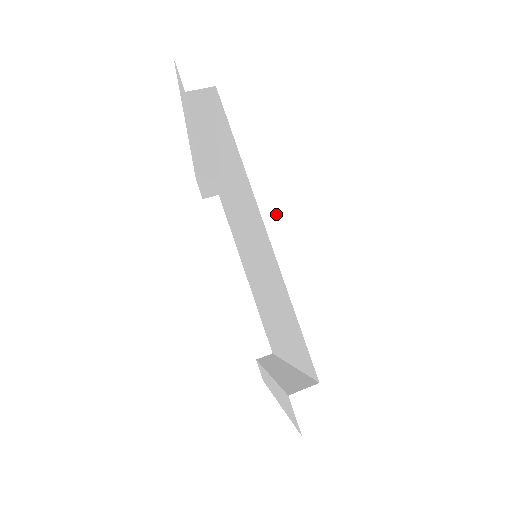
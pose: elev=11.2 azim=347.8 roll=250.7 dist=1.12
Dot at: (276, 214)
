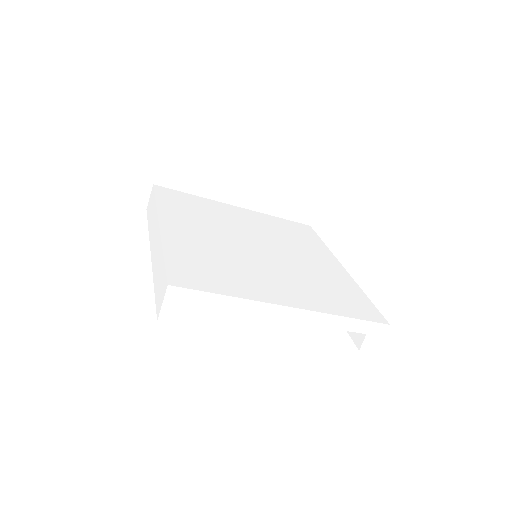
Dot at: (283, 311)
